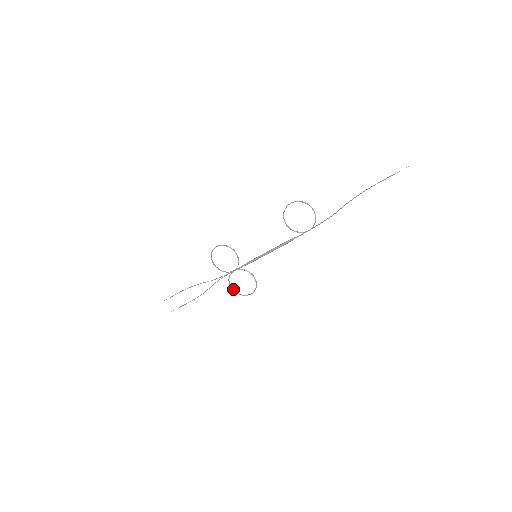
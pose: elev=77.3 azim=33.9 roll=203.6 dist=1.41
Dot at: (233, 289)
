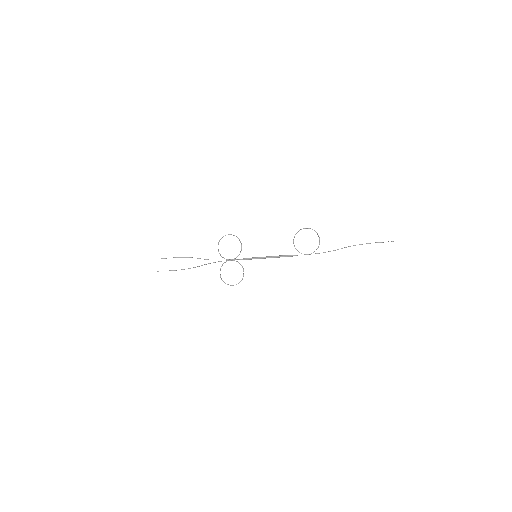
Dot at: (220, 275)
